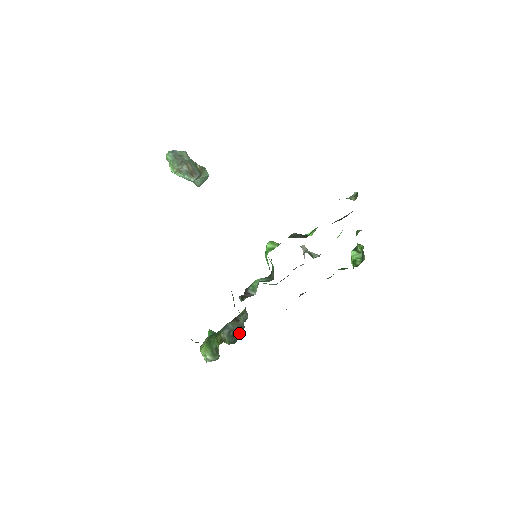
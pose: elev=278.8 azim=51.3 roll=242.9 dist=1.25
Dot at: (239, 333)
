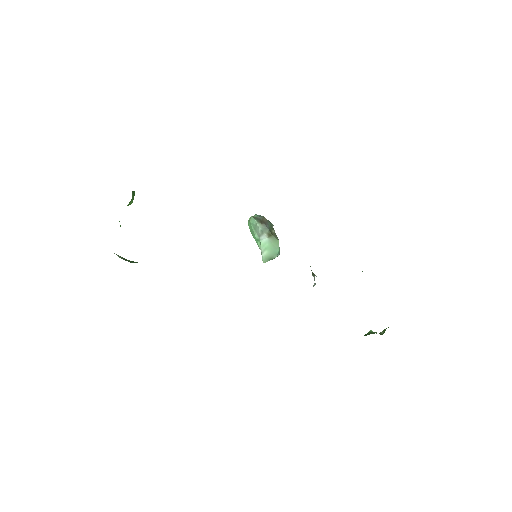
Dot at: occluded
